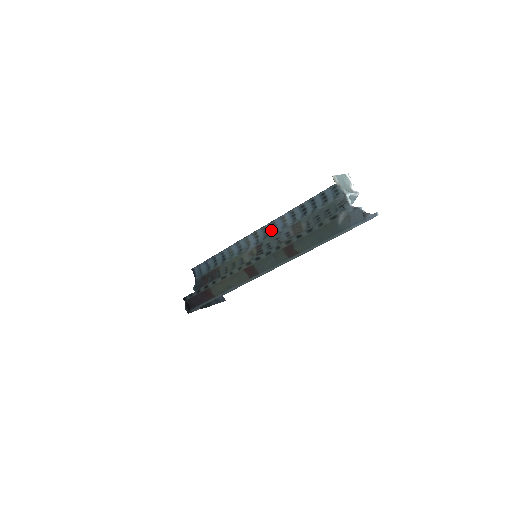
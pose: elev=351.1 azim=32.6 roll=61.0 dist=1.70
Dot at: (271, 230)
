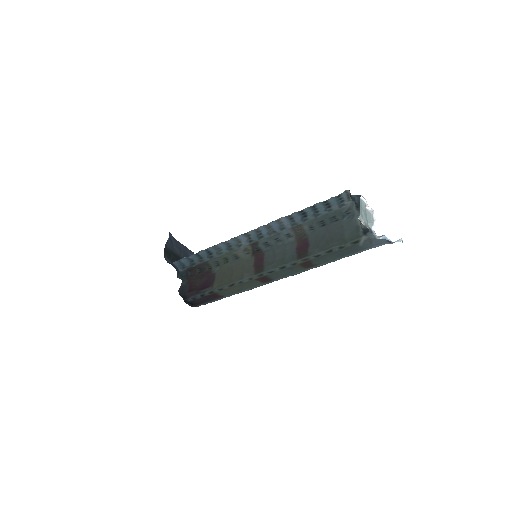
Dot at: (265, 230)
